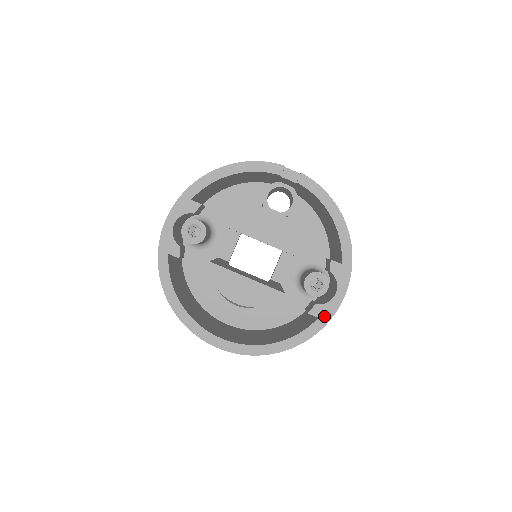
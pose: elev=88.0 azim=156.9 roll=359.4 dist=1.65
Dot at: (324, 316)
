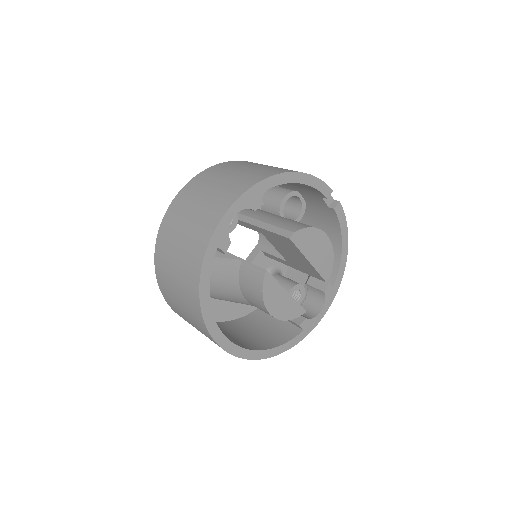
Dot at: (308, 329)
